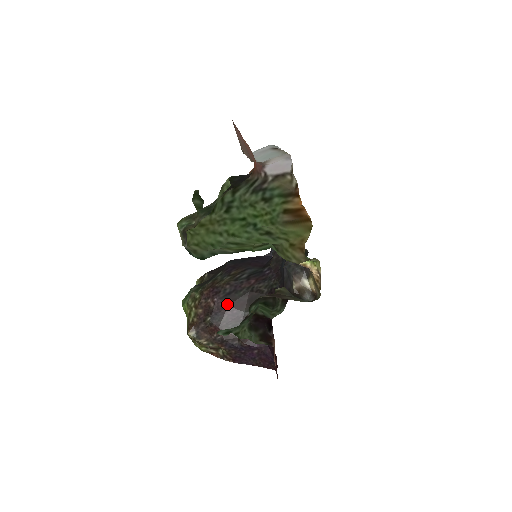
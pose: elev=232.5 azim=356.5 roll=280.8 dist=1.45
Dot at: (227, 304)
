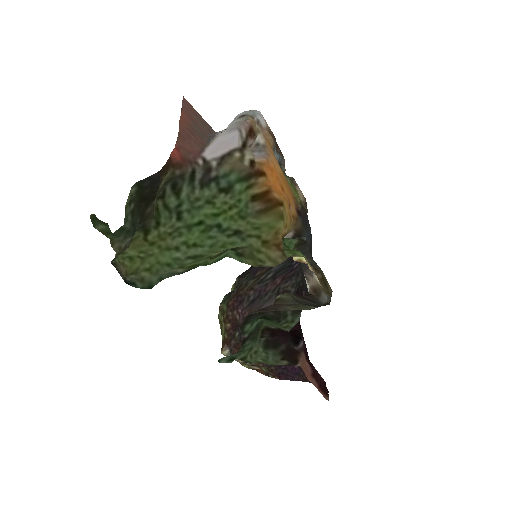
Dot at: occluded
